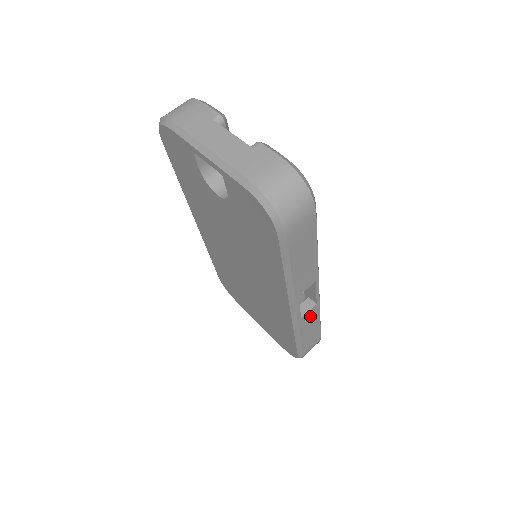
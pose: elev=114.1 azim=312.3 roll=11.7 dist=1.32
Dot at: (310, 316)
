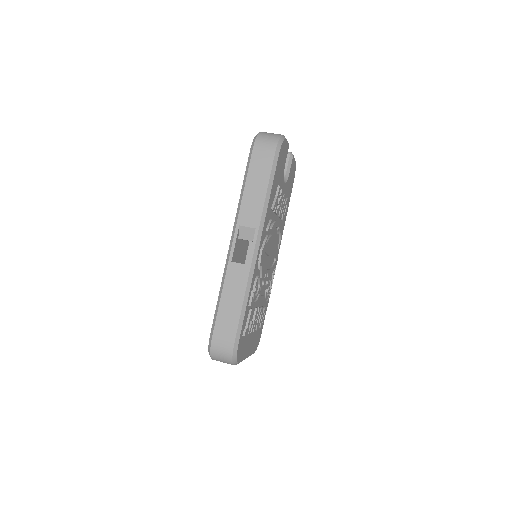
Dot at: (238, 274)
